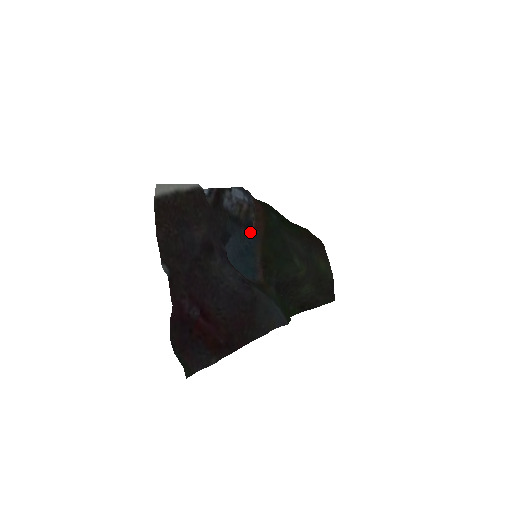
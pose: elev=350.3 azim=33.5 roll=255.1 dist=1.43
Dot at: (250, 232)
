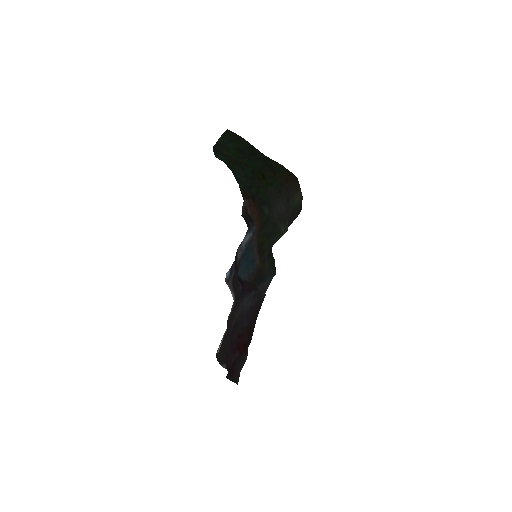
Dot at: occluded
